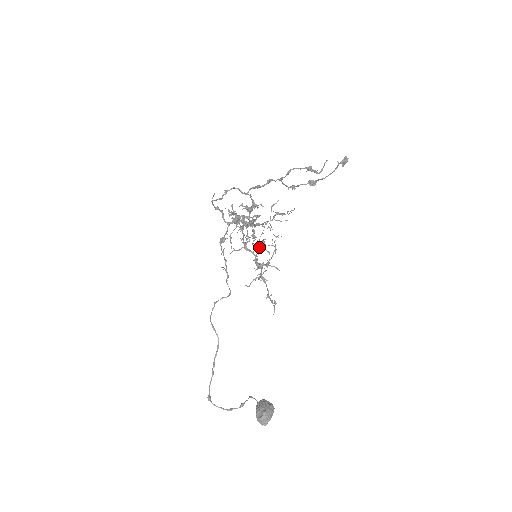
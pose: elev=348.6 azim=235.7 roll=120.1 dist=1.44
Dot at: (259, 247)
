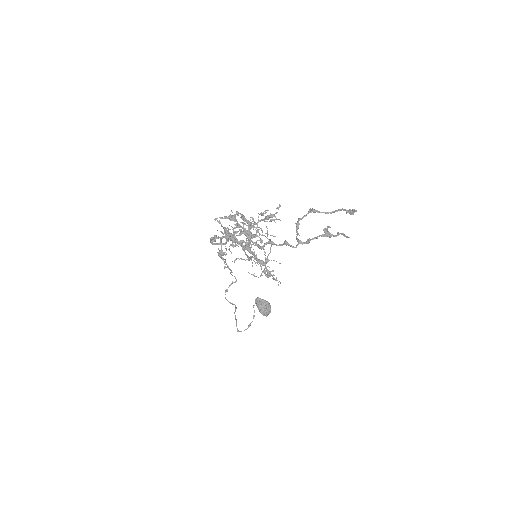
Dot at: (254, 245)
